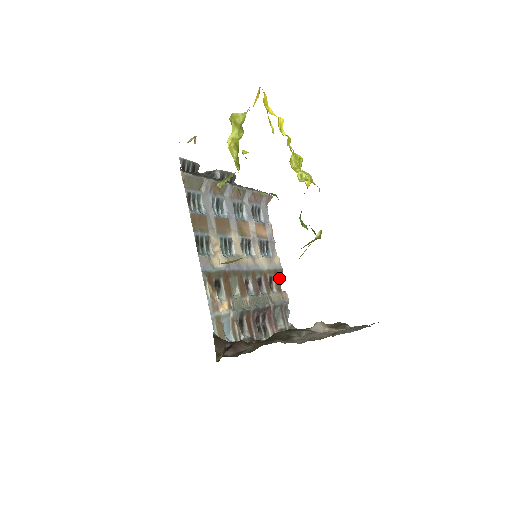
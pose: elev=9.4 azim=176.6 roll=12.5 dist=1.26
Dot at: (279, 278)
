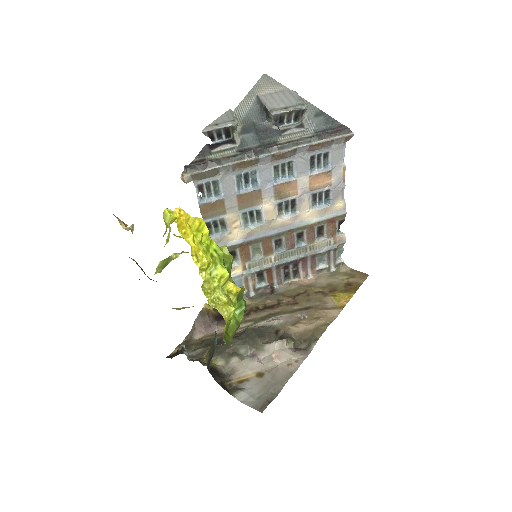
Dot at: (338, 222)
